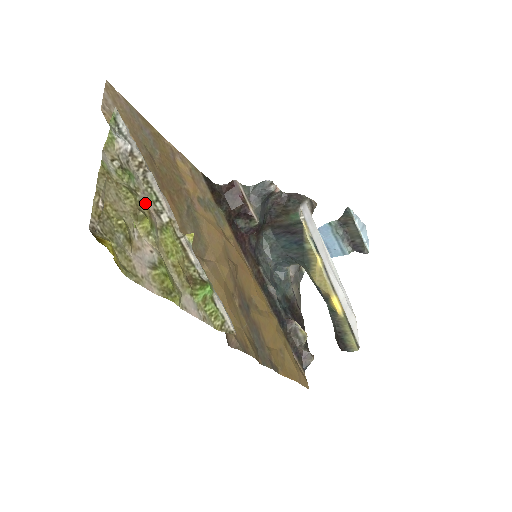
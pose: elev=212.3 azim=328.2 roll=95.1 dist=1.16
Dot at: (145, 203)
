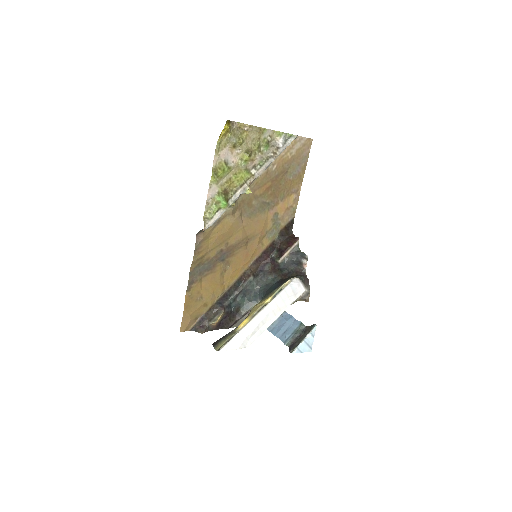
Dot at: (256, 158)
